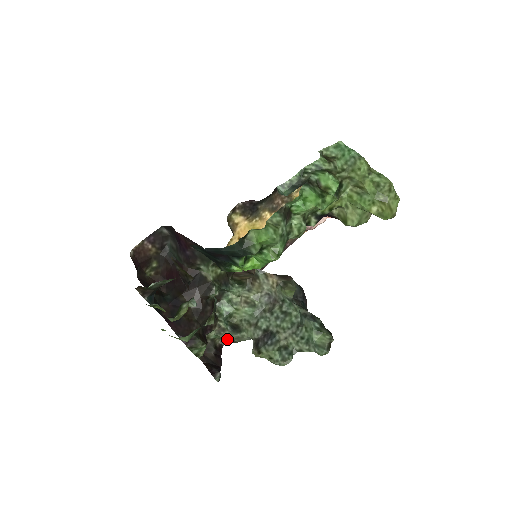
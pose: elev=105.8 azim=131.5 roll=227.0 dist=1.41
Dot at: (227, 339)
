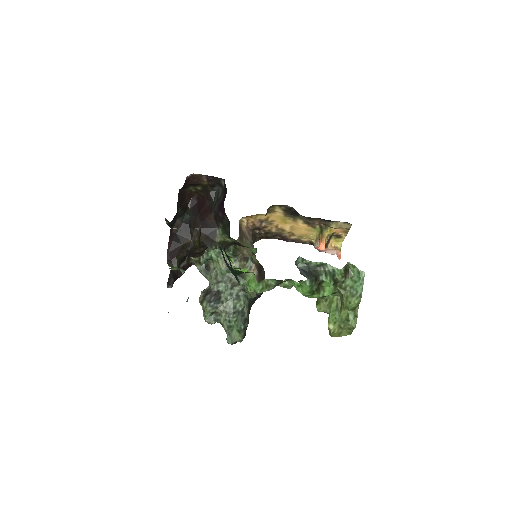
Dot at: occluded
